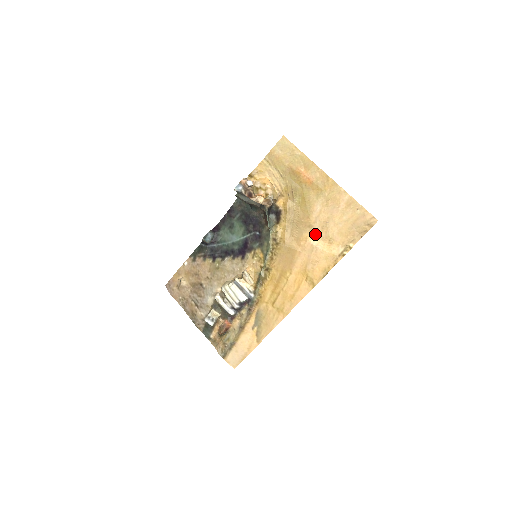
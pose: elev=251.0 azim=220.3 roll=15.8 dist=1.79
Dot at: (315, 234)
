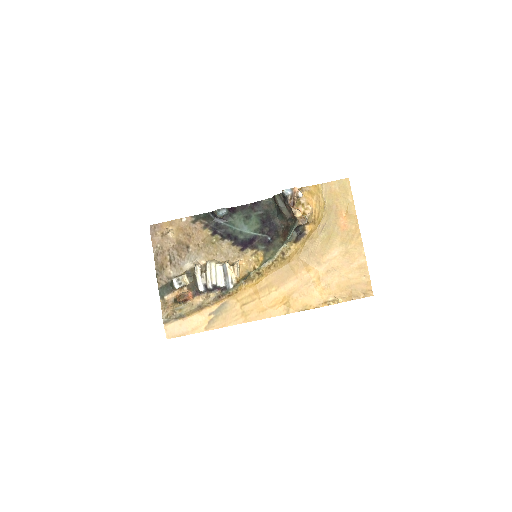
Dot at: (318, 272)
